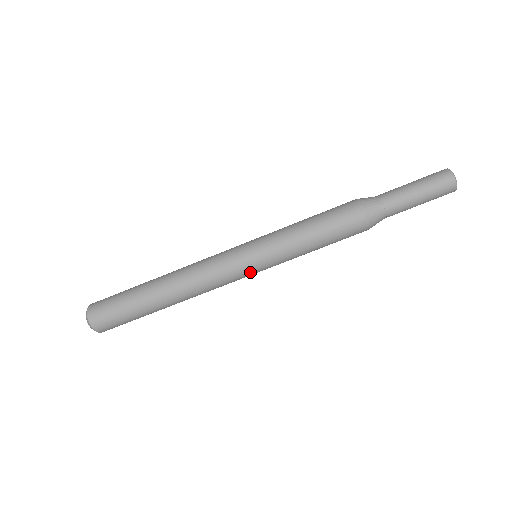
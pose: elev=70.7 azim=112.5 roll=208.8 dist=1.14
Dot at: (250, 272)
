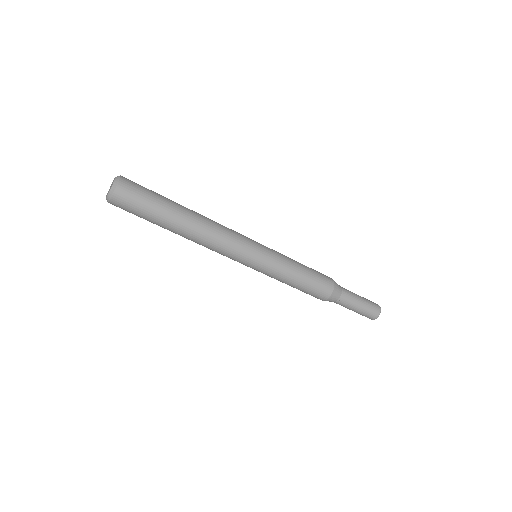
Dot at: (244, 264)
